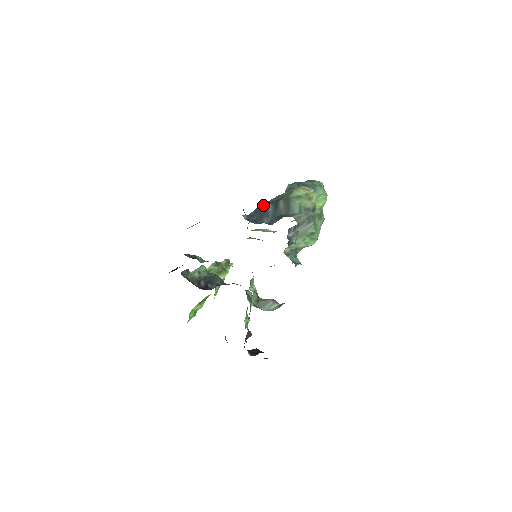
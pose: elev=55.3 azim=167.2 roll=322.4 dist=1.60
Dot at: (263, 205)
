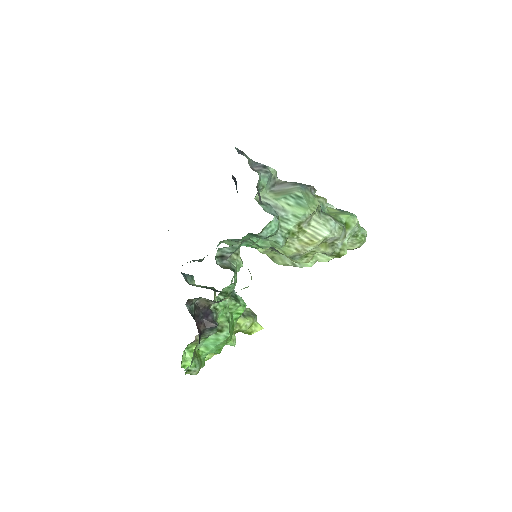
Dot at: occluded
